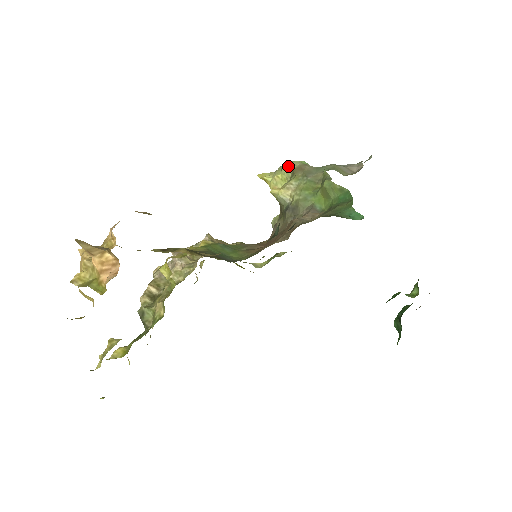
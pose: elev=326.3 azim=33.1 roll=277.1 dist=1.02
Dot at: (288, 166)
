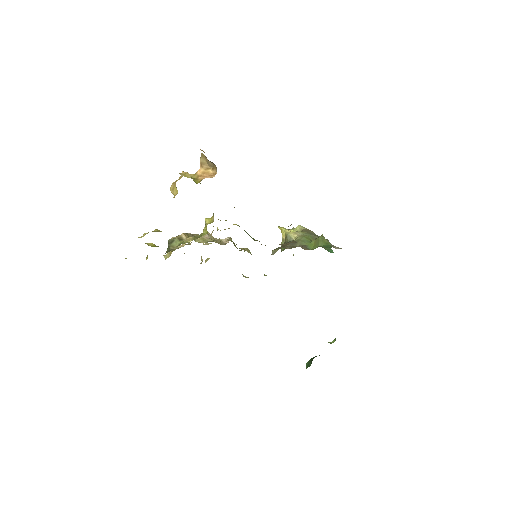
Dot at: (301, 227)
